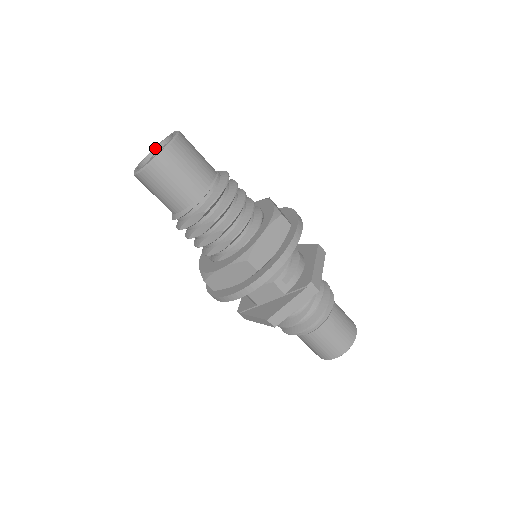
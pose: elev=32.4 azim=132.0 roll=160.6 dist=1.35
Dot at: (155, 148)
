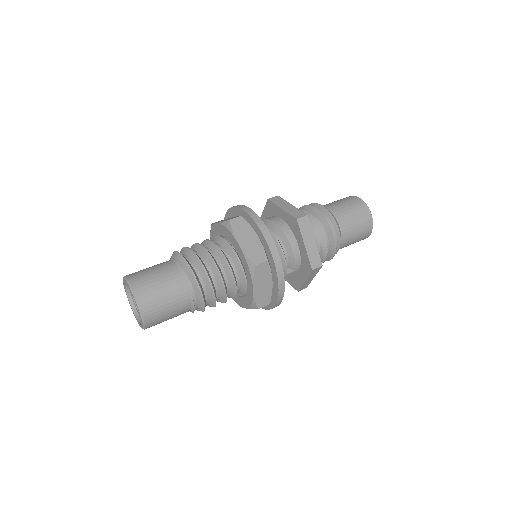
Dot at: (124, 285)
